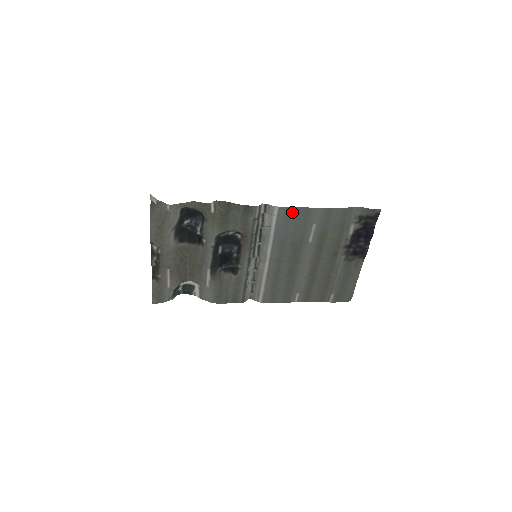
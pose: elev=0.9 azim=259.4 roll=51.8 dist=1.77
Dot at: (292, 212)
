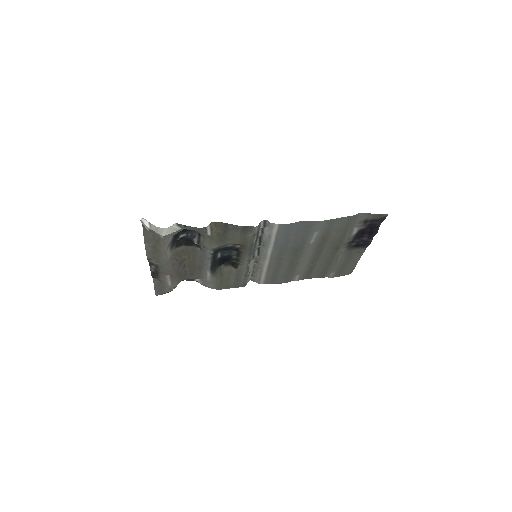
Dot at: (293, 226)
